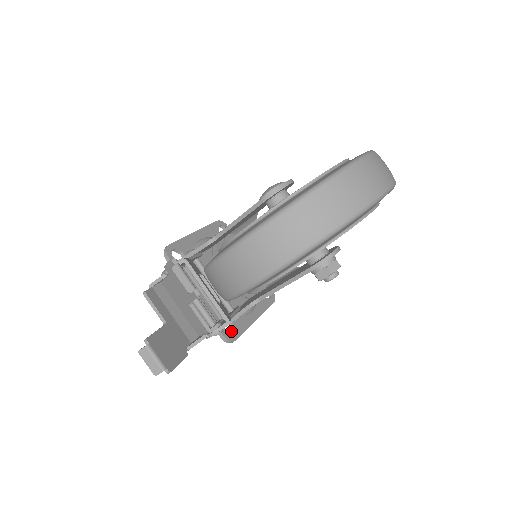
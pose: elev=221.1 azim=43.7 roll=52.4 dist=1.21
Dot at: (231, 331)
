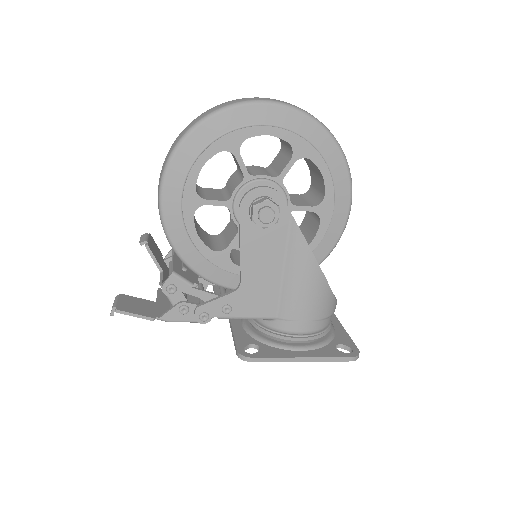
Dot at: occluded
